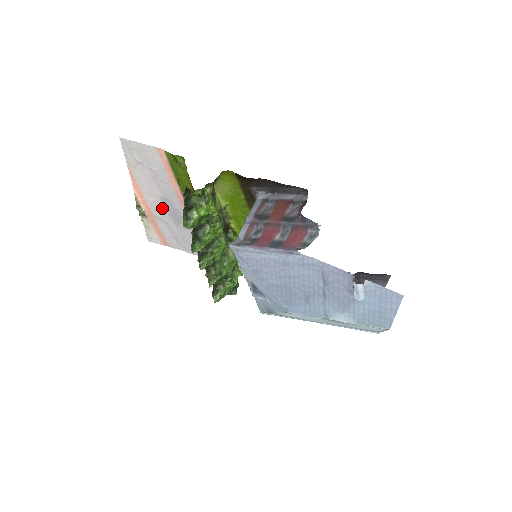
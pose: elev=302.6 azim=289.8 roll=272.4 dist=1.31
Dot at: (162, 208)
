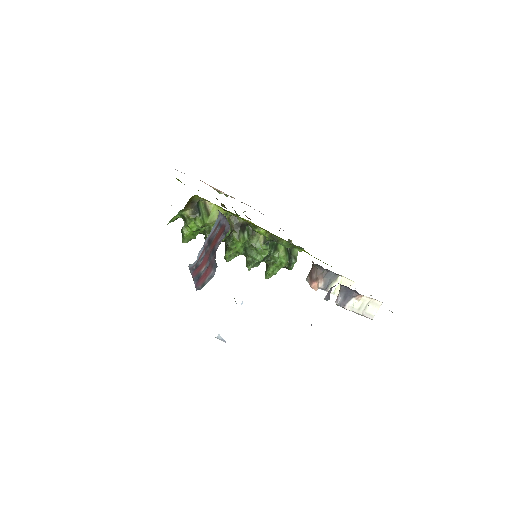
Dot at: occluded
